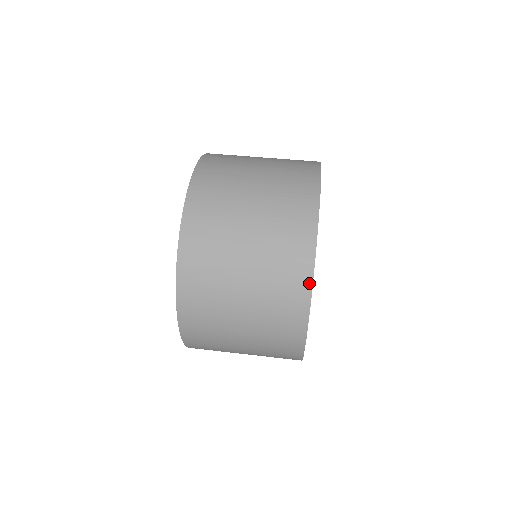
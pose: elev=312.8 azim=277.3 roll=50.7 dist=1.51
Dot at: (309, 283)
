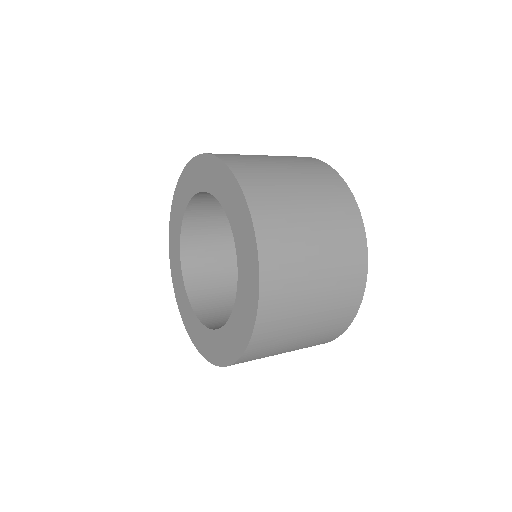
Dot at: occluded
